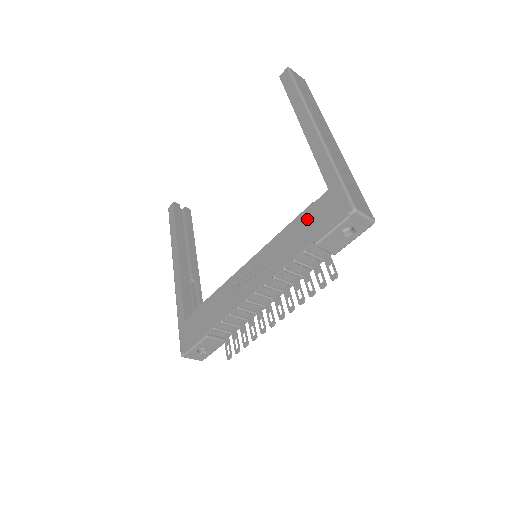
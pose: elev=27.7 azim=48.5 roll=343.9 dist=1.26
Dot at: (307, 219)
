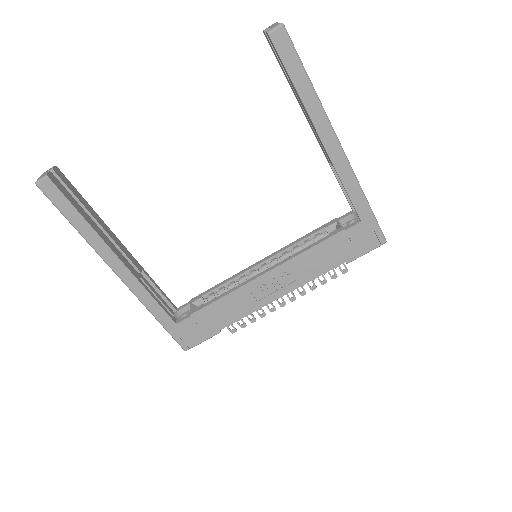
Dot at: (339, 243)
